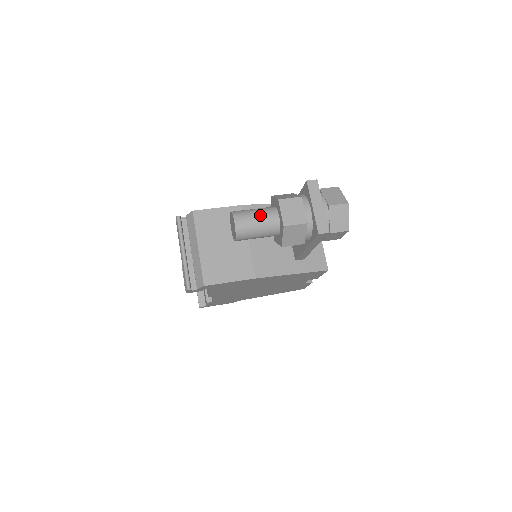
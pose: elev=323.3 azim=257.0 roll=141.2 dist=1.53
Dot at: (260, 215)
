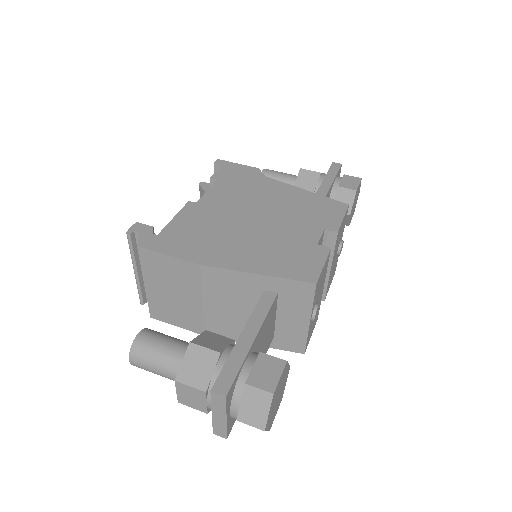
Dot at: (160, 370)
